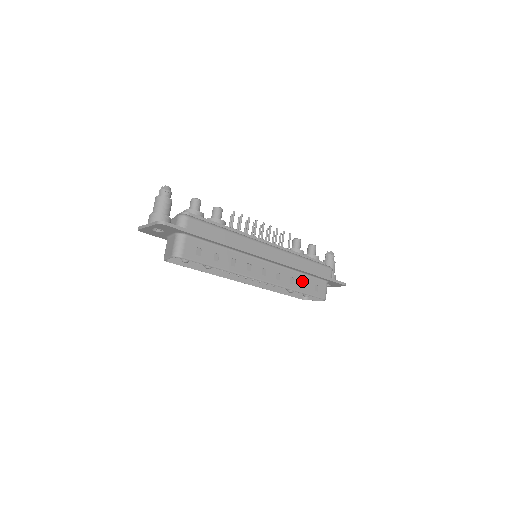
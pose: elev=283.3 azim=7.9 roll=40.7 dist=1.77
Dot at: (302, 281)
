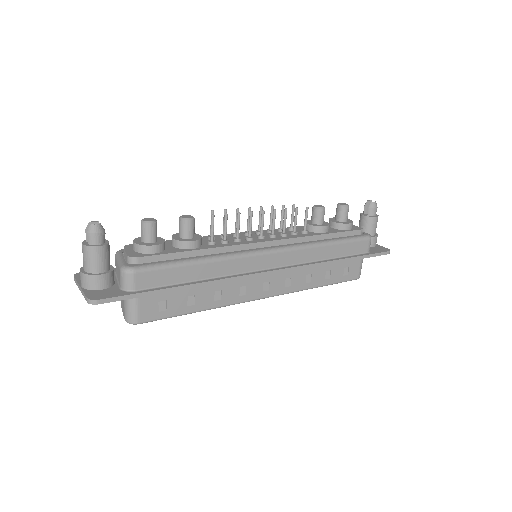
Dot at: (324, 272)
